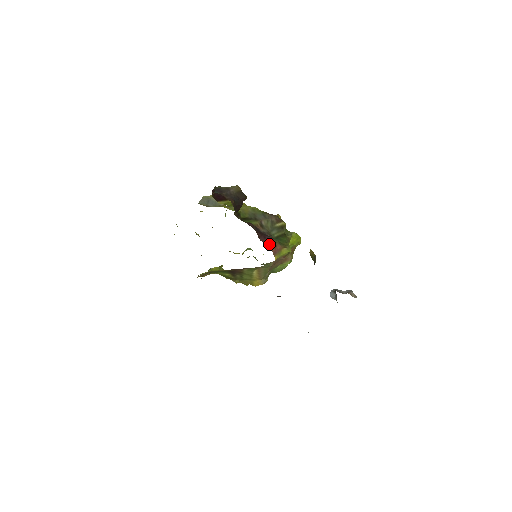
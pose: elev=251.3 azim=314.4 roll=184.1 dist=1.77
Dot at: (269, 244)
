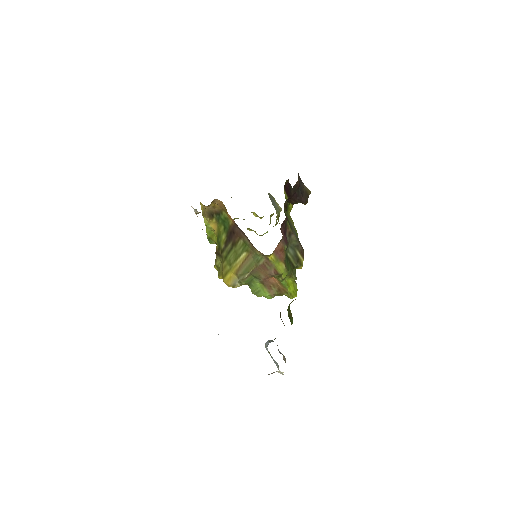
Dot at: occluded
